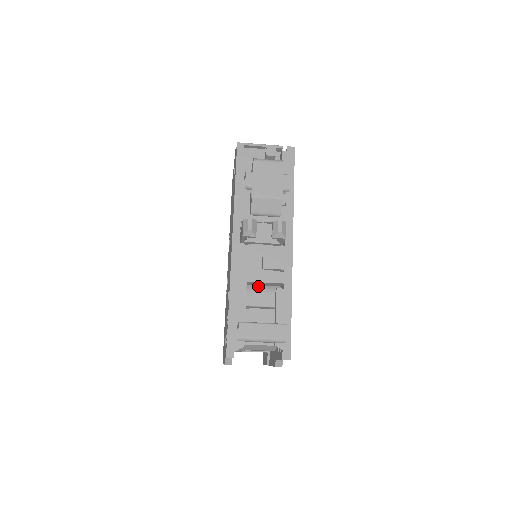
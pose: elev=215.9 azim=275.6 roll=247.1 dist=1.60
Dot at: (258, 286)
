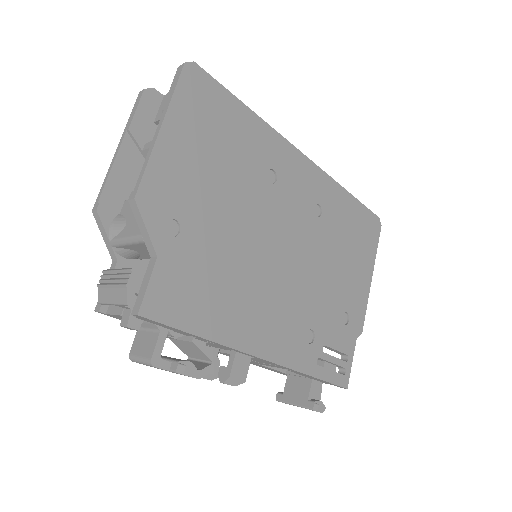
Dot at: occluded
